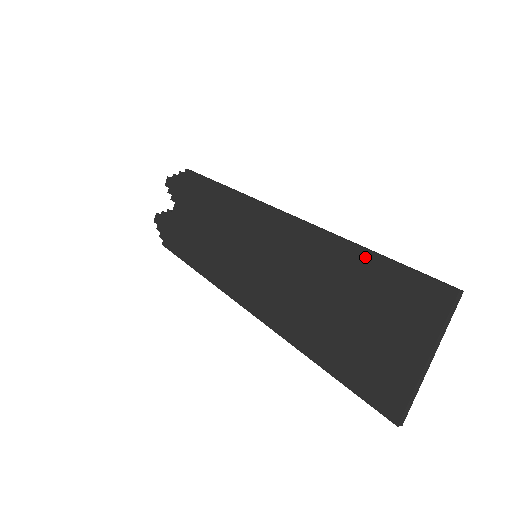
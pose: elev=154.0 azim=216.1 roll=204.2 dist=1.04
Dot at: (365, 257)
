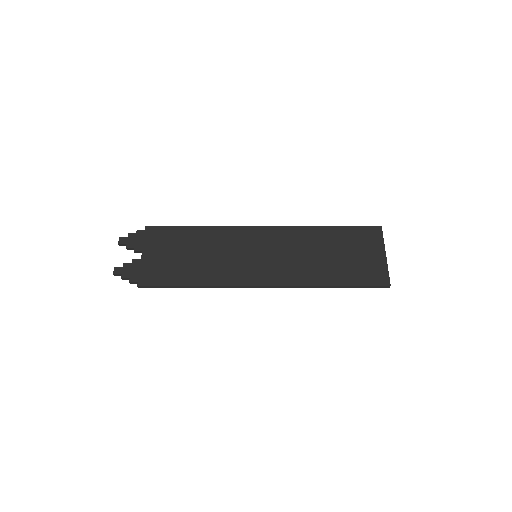
Dot at: (334, 229)
